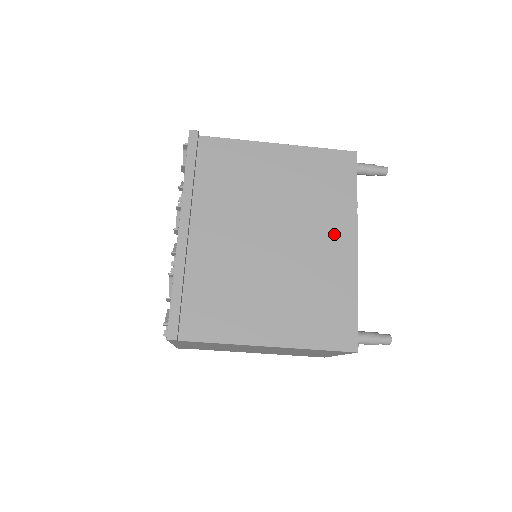
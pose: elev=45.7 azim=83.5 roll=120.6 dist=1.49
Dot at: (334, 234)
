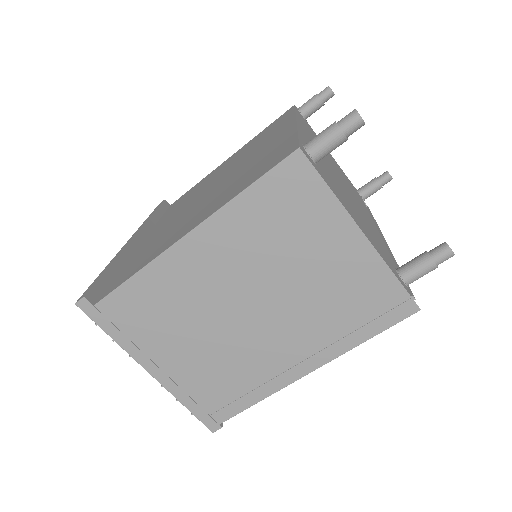
Dot at: (271, 138)
